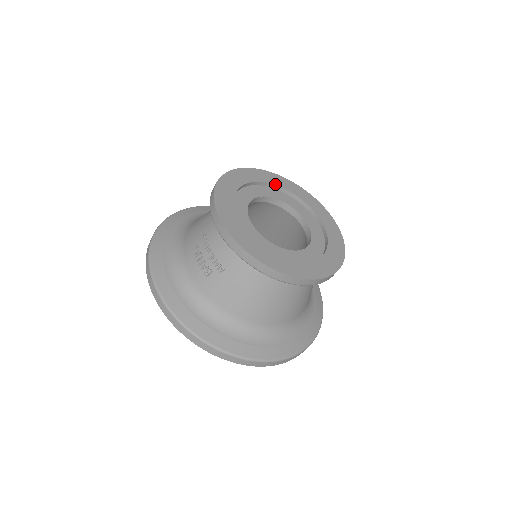
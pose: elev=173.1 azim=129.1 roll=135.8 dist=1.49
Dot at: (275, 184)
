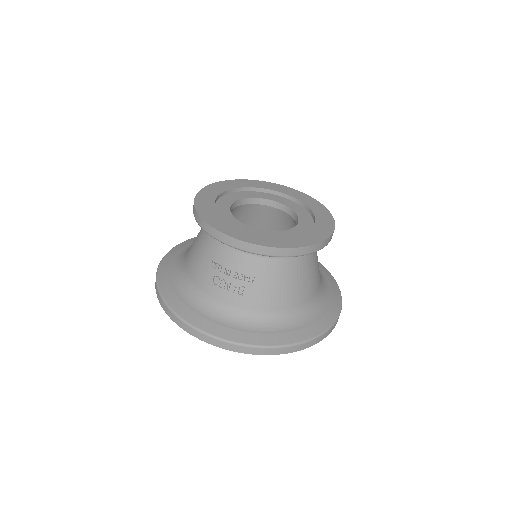
Dot at: (232, 188)
